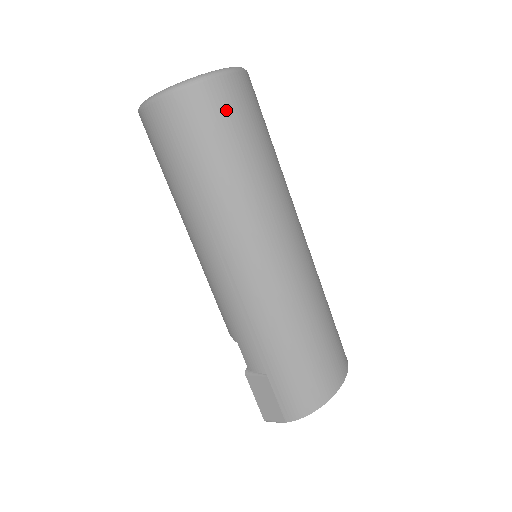
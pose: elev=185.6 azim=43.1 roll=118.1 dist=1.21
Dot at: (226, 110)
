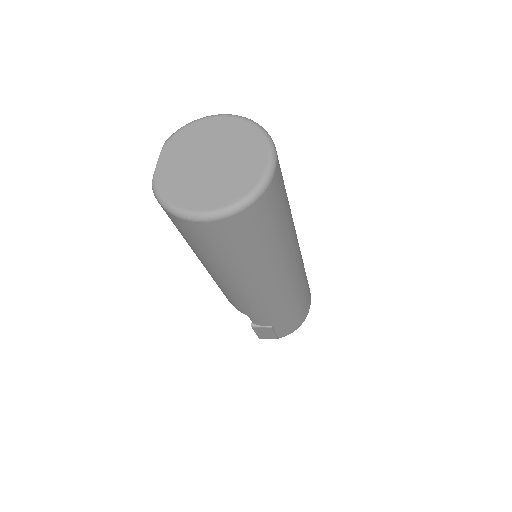
Dot at: (274, 204)
